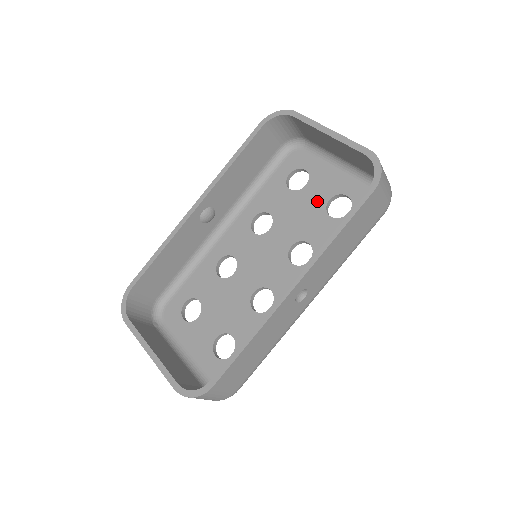
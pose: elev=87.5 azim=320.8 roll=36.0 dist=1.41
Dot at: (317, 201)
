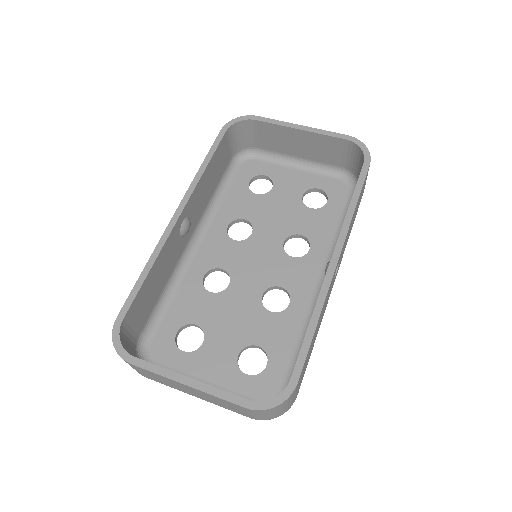
Dot at: (291, 198)
